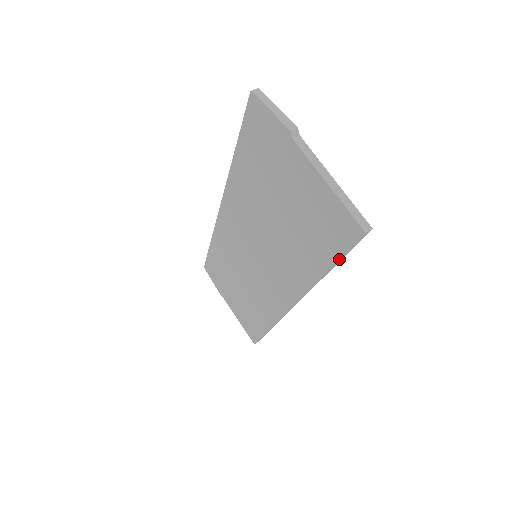
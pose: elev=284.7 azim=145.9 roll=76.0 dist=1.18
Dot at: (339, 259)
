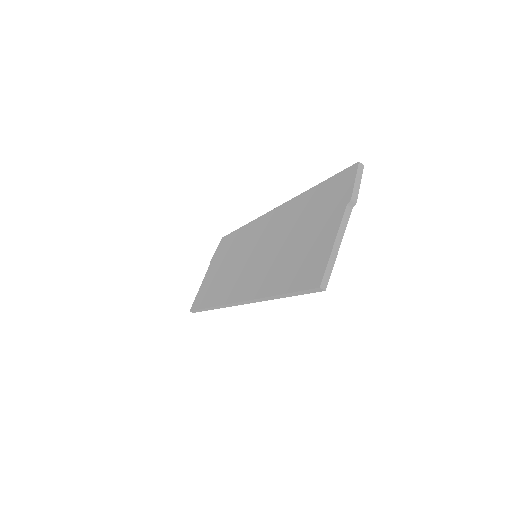
Dot at: (292, 292)
